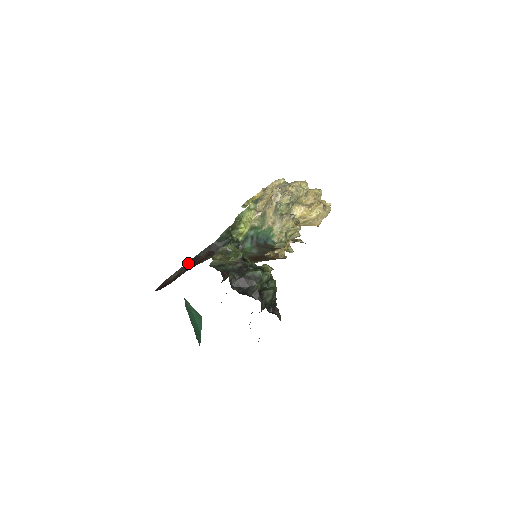
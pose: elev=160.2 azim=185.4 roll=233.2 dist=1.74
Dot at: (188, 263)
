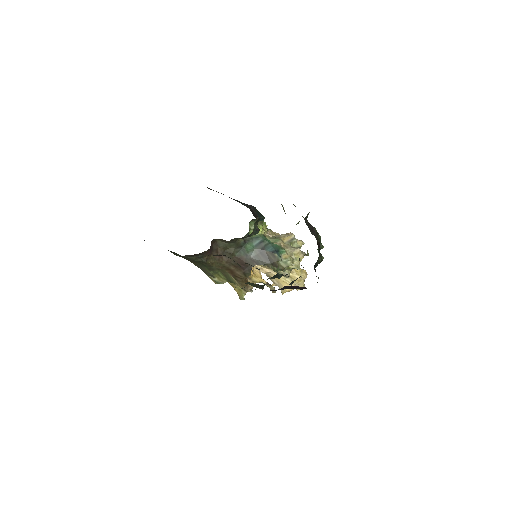
Dot at: occluded
